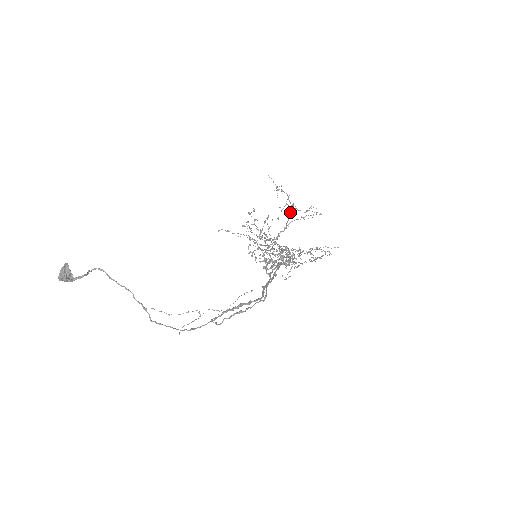
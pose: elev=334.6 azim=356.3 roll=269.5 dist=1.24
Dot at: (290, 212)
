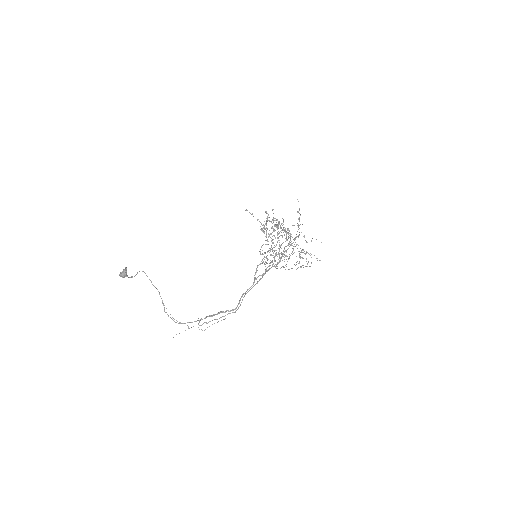
Dot at: occluded
